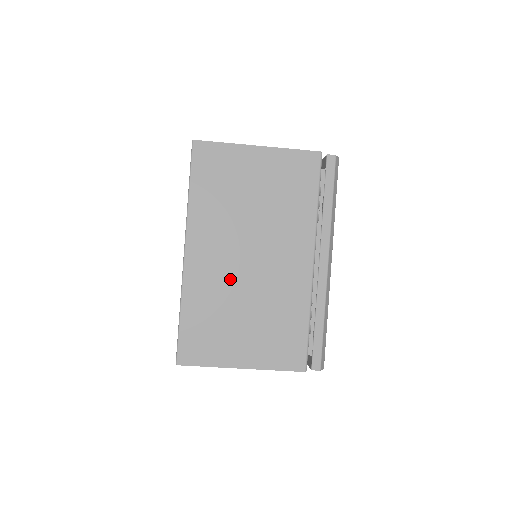
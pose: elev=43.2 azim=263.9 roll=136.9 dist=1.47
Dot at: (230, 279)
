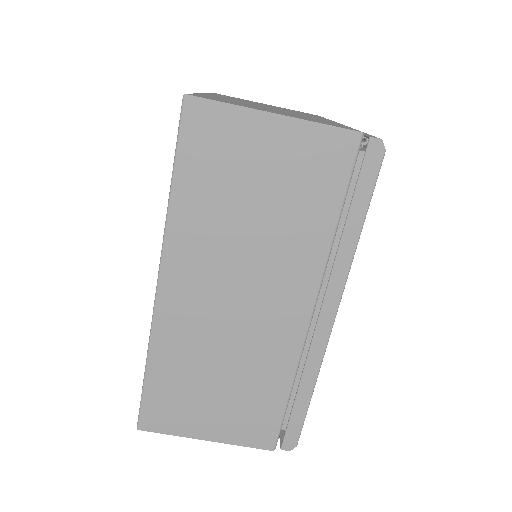
Dot at: (250, 104)
